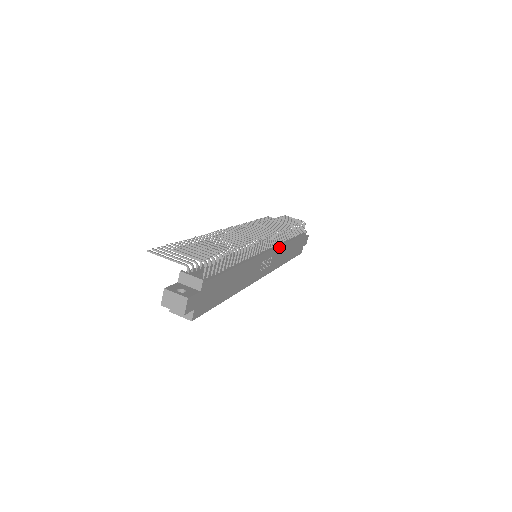
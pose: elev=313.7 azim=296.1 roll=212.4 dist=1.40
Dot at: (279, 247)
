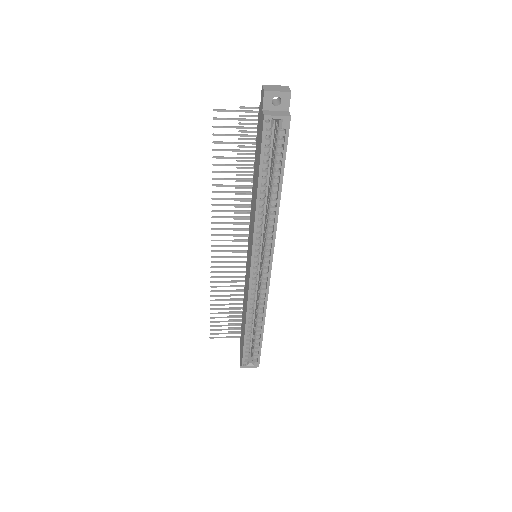
Dot at: occluded
